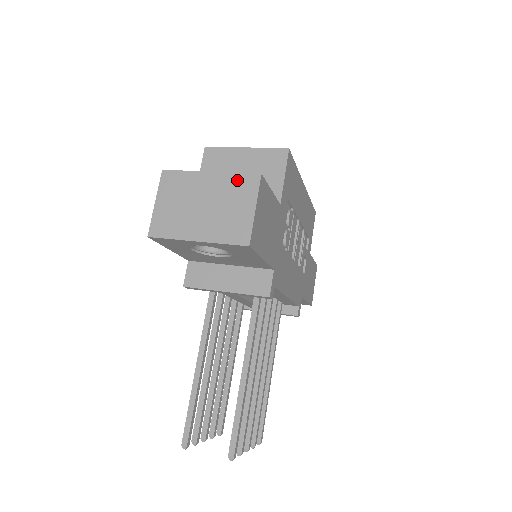
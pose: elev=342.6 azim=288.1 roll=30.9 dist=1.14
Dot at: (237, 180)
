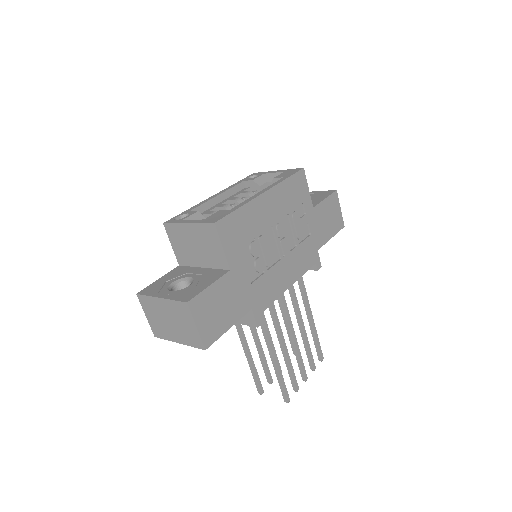
Dot at: (177, 306)
